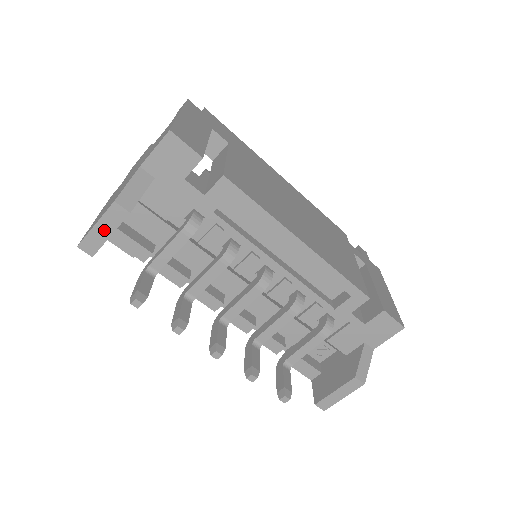
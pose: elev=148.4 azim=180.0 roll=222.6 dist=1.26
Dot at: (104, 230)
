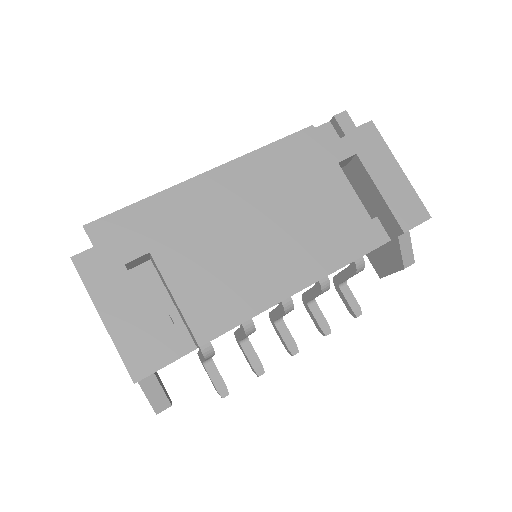
Dot at: occluded
